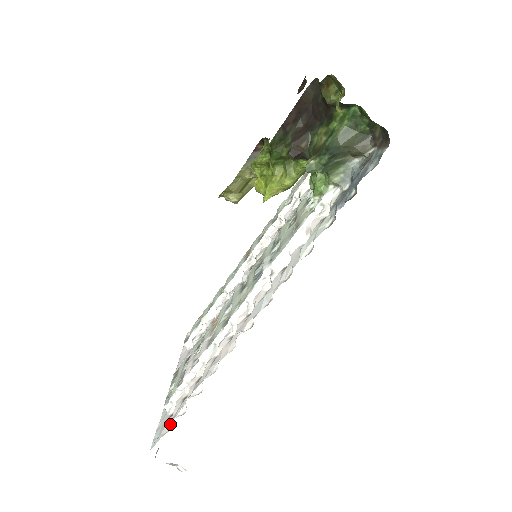
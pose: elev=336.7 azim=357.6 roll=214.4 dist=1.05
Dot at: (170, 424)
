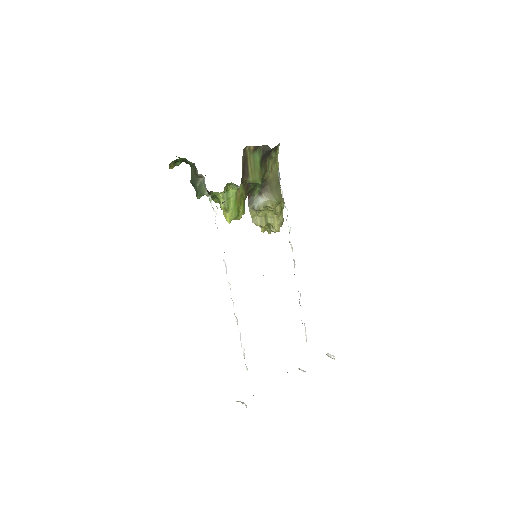
Dot at: occluded
